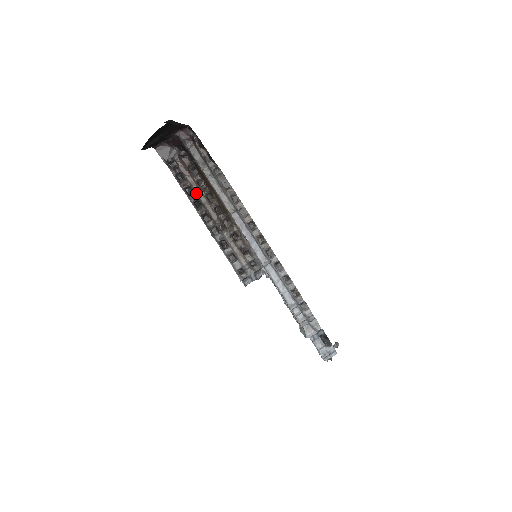
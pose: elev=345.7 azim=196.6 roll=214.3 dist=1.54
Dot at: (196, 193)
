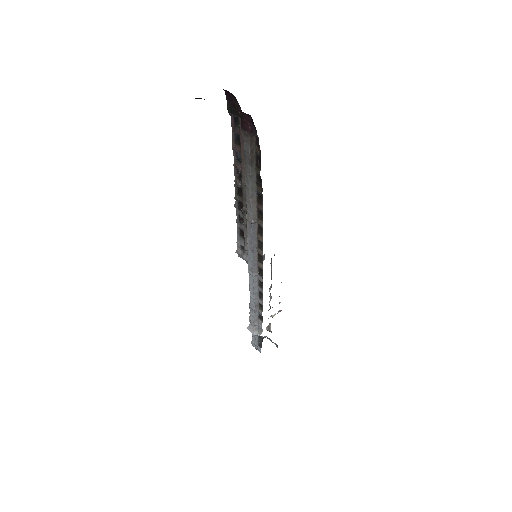
Dot at: (241, 166)
